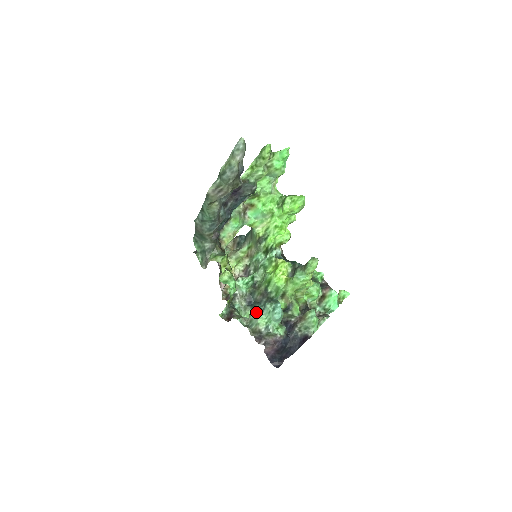
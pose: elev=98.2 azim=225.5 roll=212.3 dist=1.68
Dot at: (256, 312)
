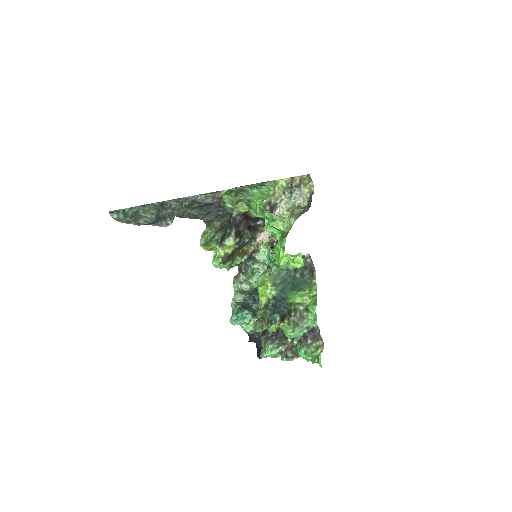
Dot at: (235, 297)
